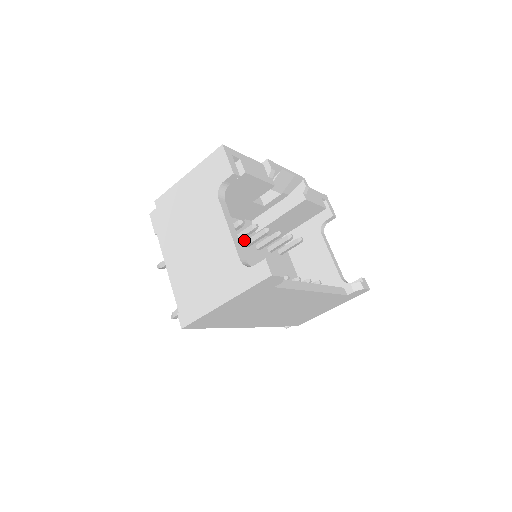
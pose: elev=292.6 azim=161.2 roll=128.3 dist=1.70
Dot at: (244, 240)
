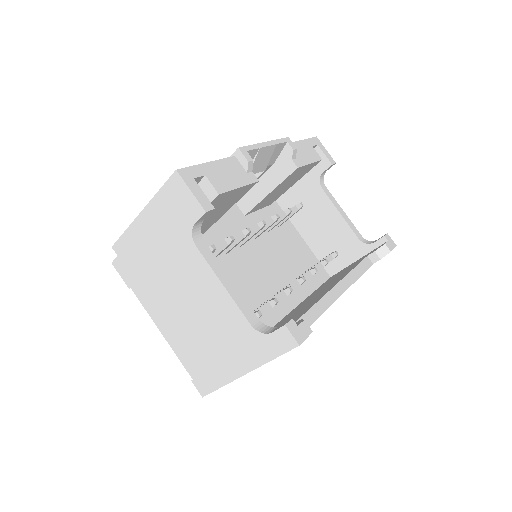
Dot at: occluded
